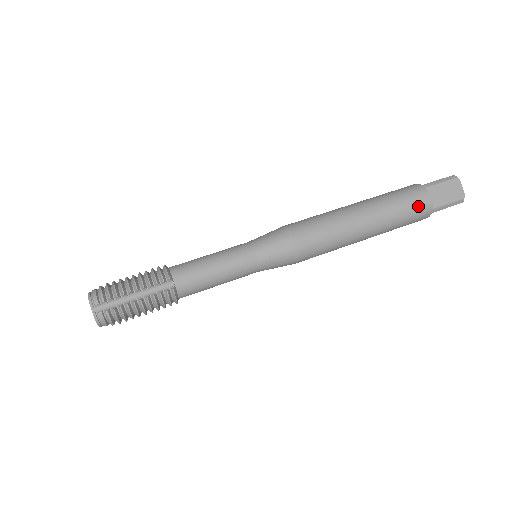
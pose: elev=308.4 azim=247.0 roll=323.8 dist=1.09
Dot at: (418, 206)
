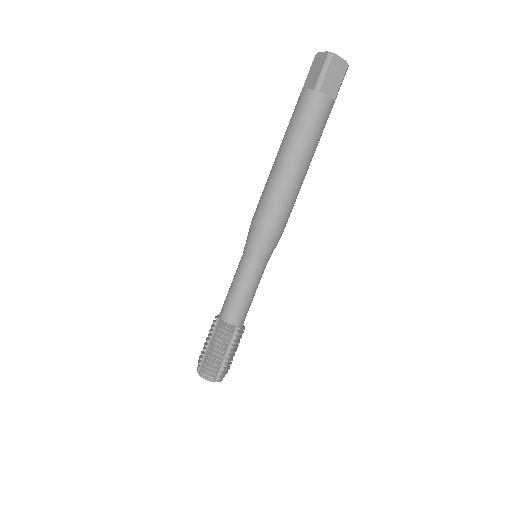
Dot at: (325, 114)
